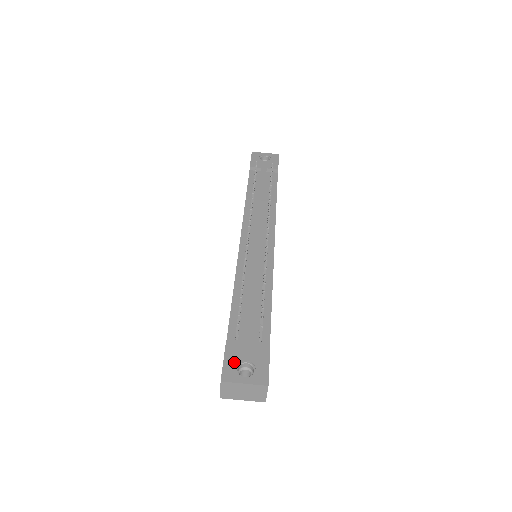
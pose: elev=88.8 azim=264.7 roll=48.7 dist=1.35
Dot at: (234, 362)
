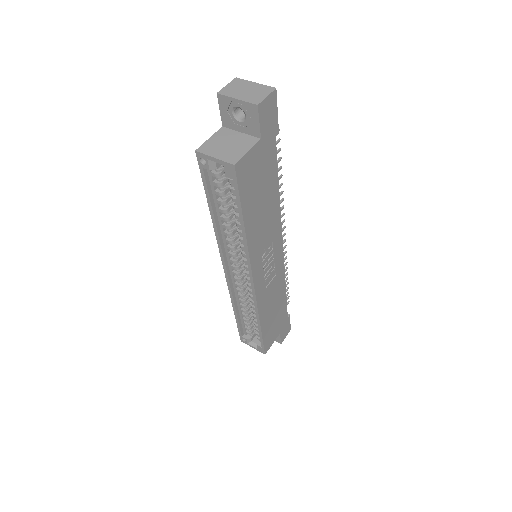
Dot at: occluded
